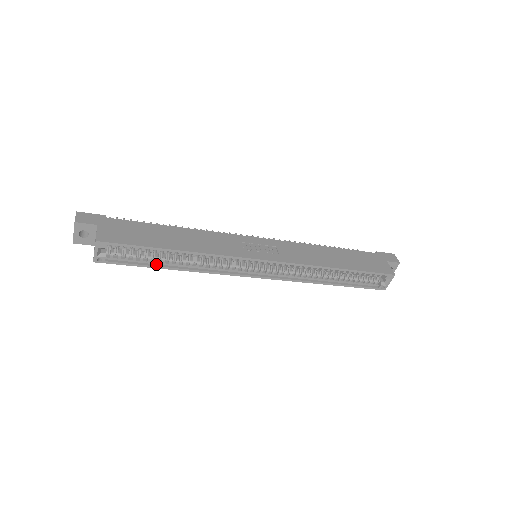
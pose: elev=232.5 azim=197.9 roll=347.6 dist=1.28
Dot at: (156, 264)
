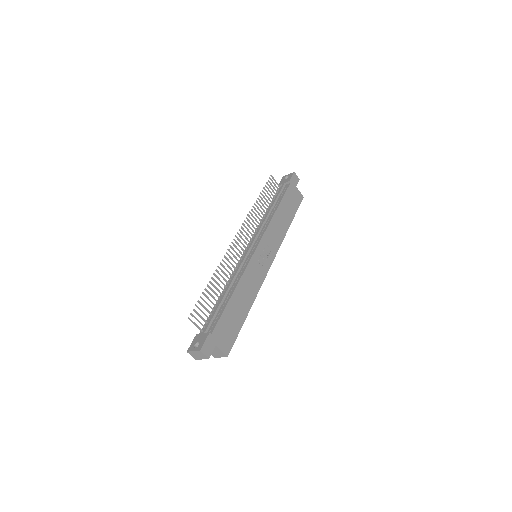
Dot at: occluded
